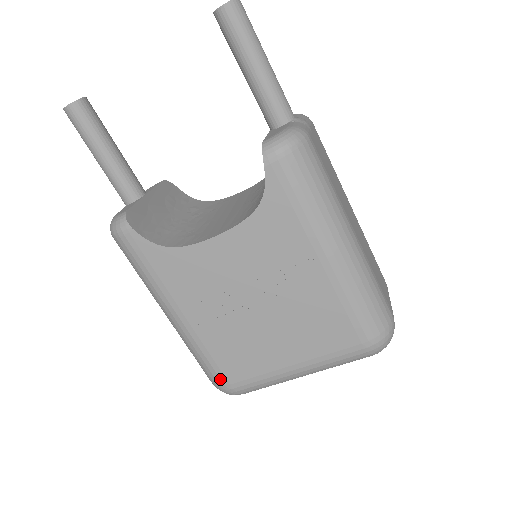
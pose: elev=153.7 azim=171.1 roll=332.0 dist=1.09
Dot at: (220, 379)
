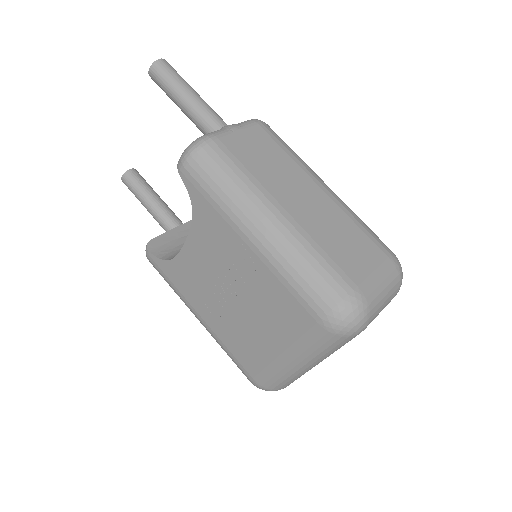
Dot at: (245, 373)
